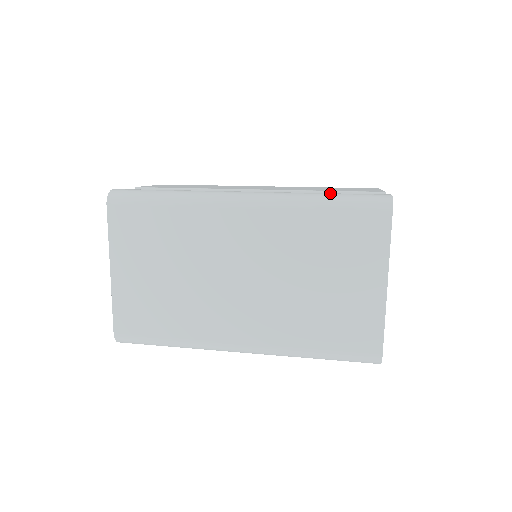
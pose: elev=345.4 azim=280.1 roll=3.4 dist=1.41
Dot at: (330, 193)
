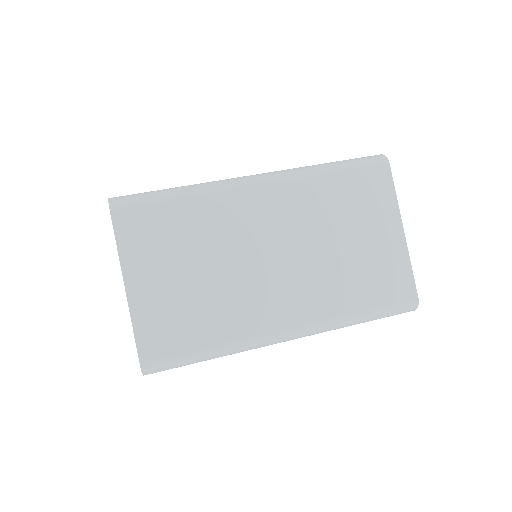
Dot at: (330, 162)
